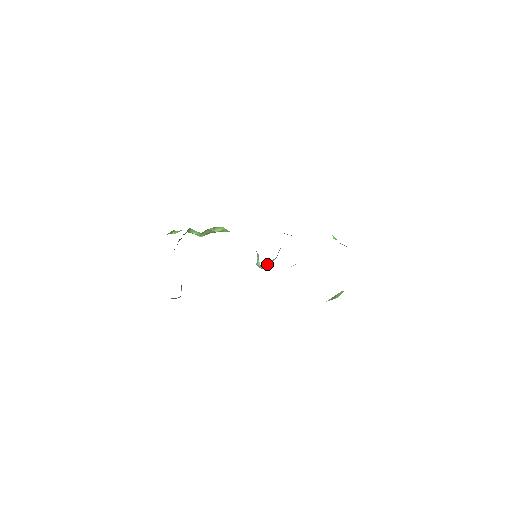
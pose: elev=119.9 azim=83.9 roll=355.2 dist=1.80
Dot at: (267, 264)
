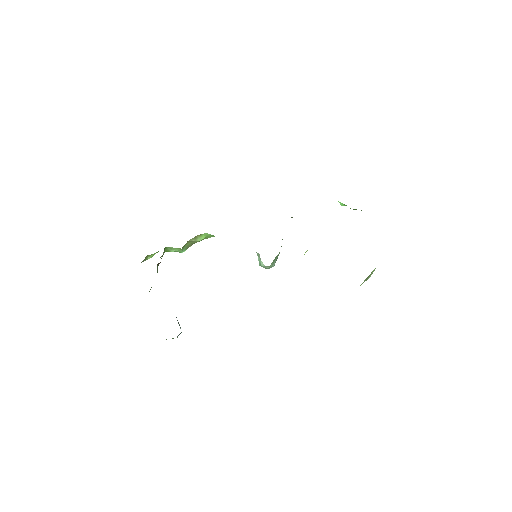
Dot at: (272, 262)
